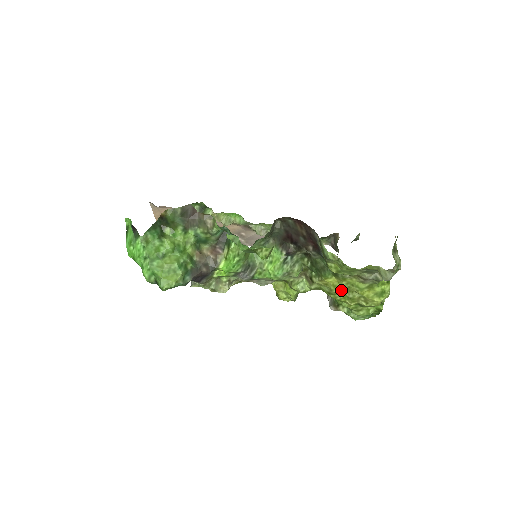
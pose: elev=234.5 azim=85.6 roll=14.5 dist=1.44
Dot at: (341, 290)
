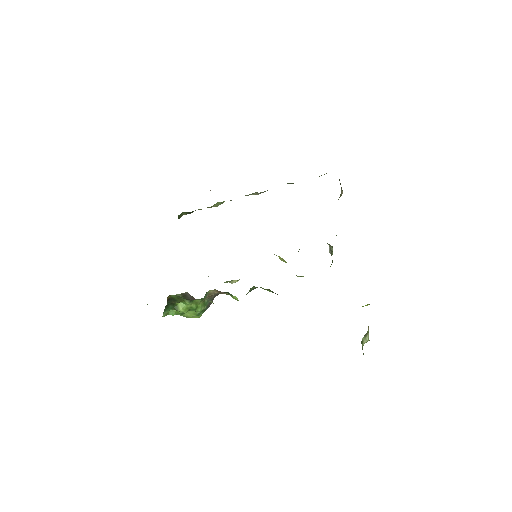
Dot at: occluded
